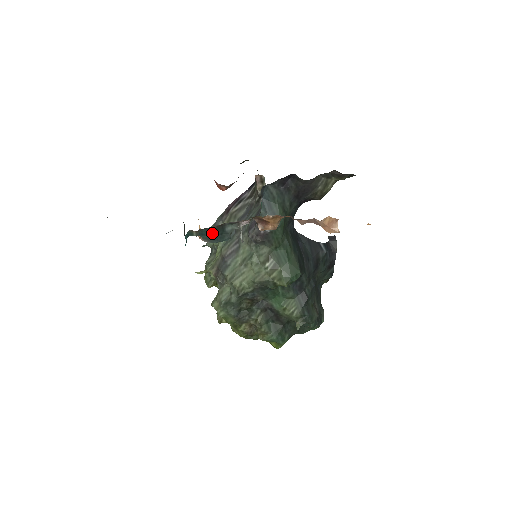
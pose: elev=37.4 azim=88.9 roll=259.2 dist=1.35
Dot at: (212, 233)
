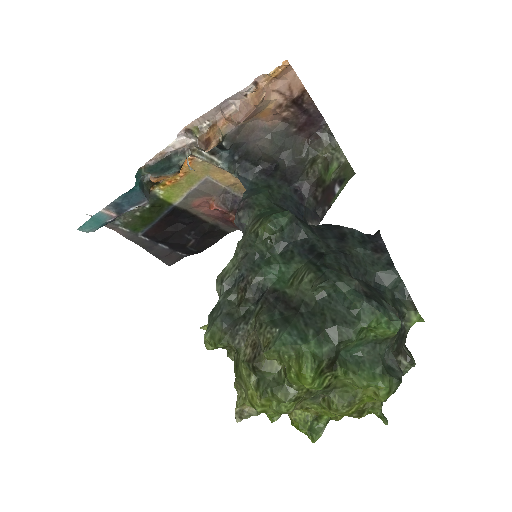
Dot at: (160, 168)
